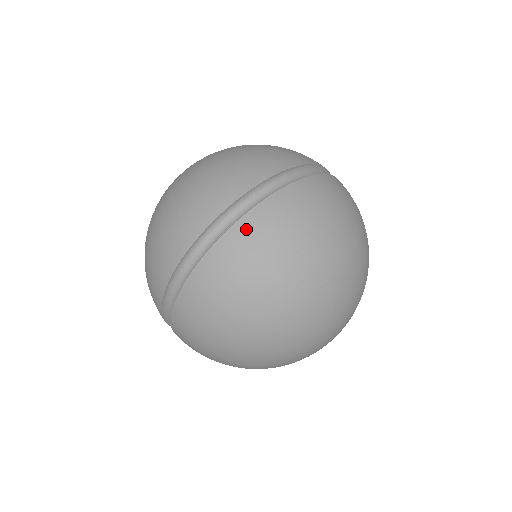
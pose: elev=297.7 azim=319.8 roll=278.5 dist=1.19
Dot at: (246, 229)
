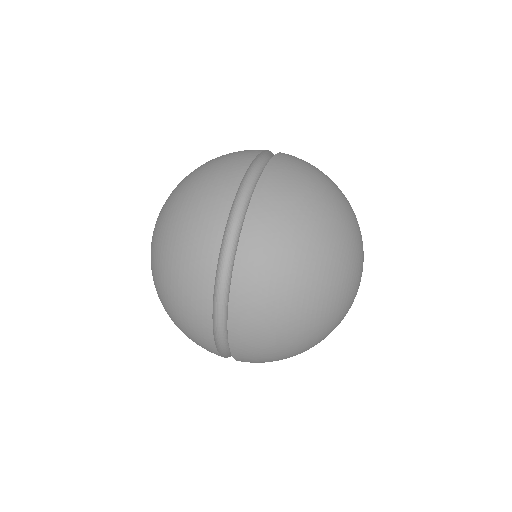
Dot at: (260, 207)
